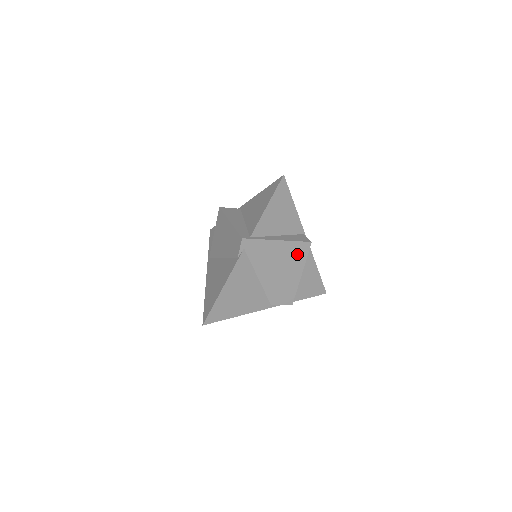
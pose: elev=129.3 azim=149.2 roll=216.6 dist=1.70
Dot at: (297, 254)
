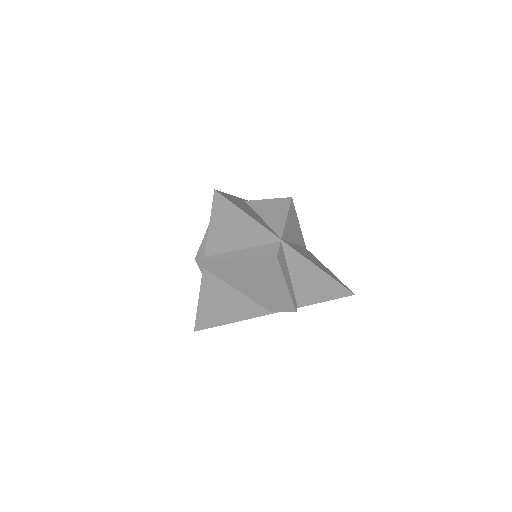
Dot at: (267, 269)
